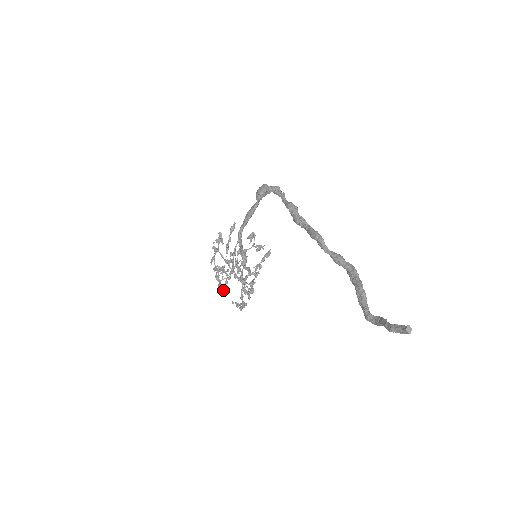
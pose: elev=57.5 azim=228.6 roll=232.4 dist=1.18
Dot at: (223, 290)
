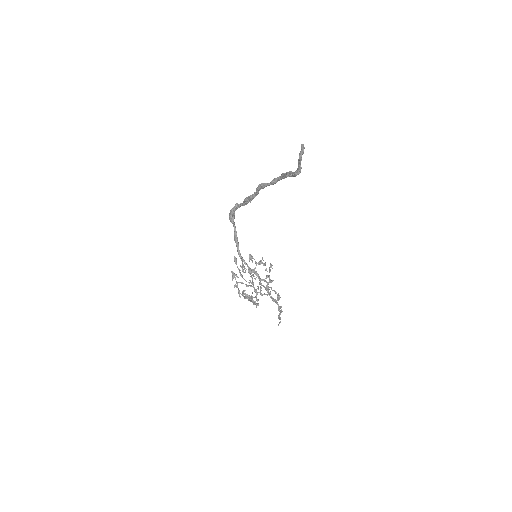
Dot at: (258, 305)
